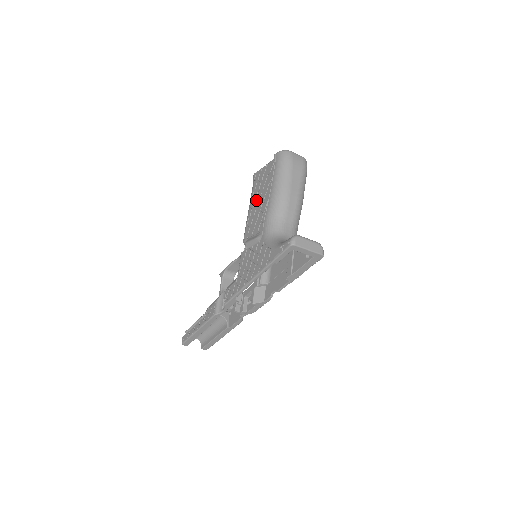
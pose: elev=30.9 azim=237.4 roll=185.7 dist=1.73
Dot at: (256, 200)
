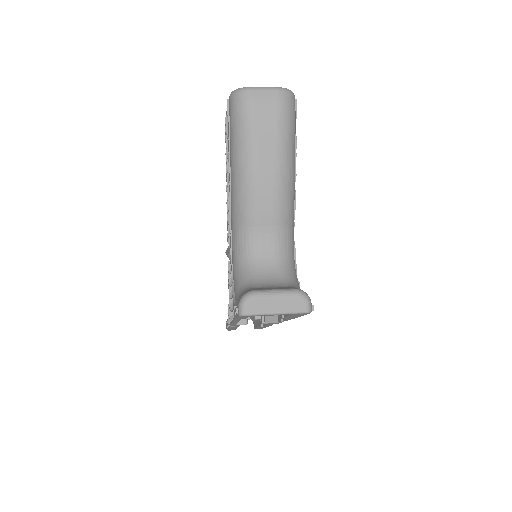
Dot at: occluded
